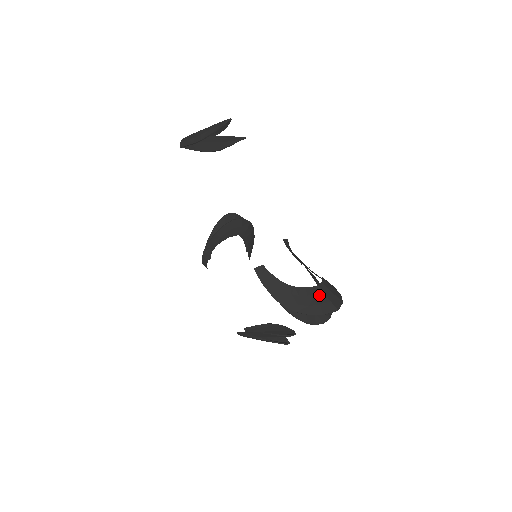
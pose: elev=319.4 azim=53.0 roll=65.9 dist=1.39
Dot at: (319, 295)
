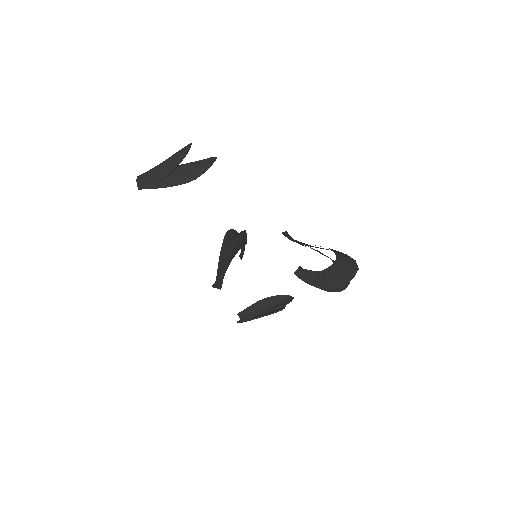
Dot at: (342, 265)
